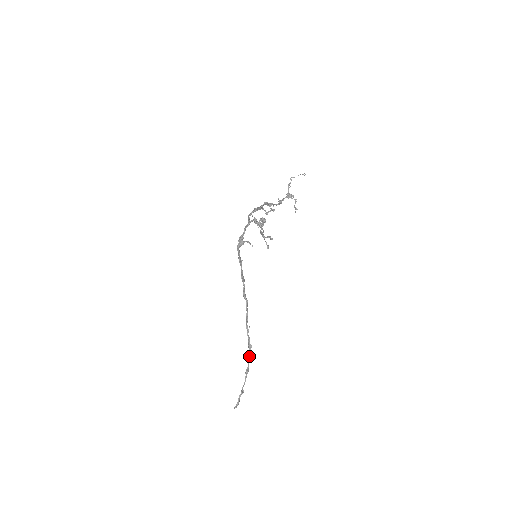
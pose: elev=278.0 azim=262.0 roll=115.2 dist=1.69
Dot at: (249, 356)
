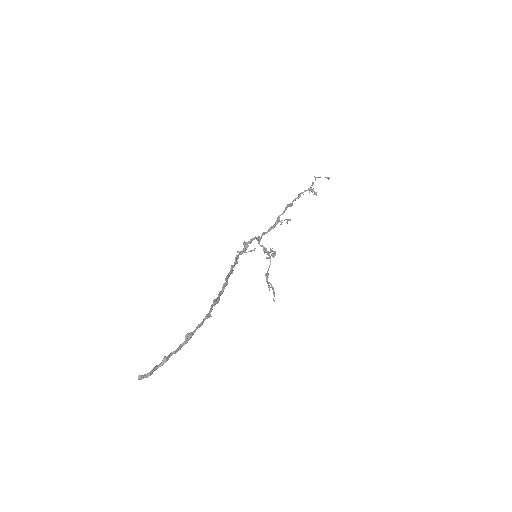
Dot at: (202, 322)
